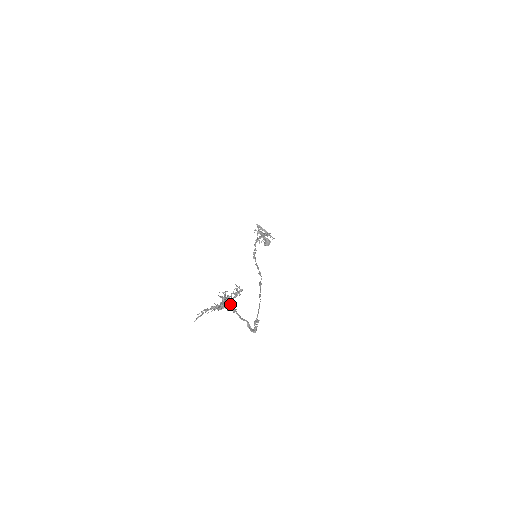
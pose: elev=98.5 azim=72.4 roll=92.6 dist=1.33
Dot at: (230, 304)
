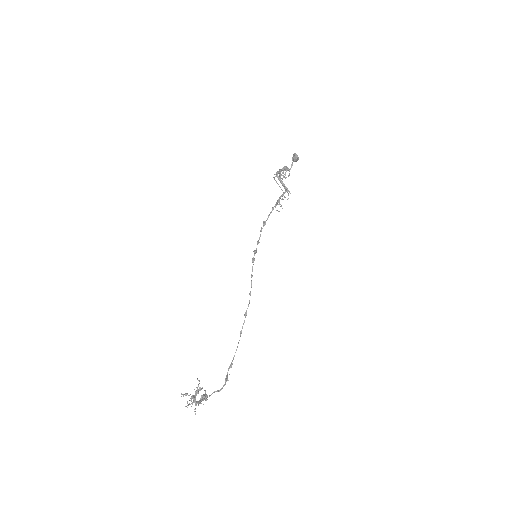
Dot at: occluded
